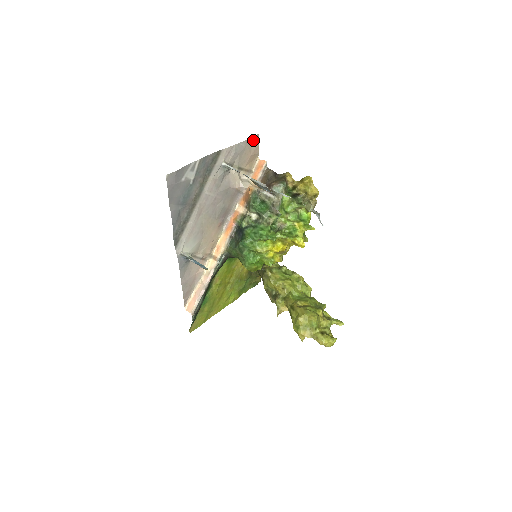
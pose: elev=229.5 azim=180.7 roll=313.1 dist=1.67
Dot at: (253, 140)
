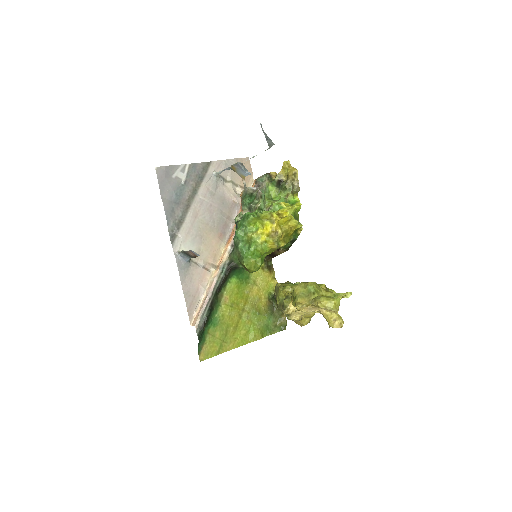
Dot at: (244, 161)
